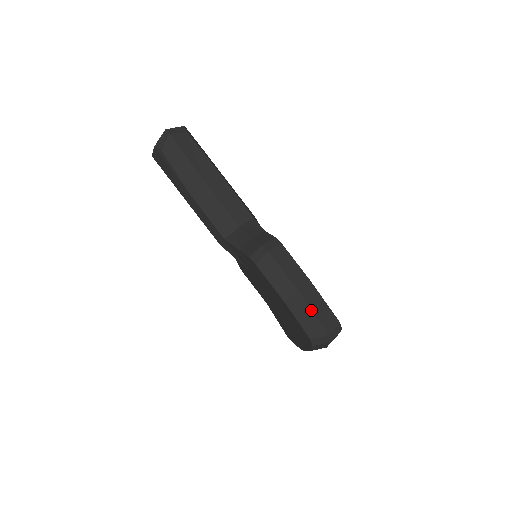
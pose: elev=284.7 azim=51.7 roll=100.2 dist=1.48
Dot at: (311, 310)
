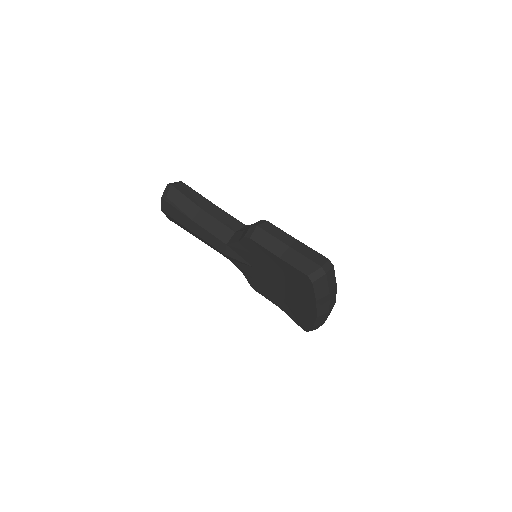
Dot at: (302, 255)
